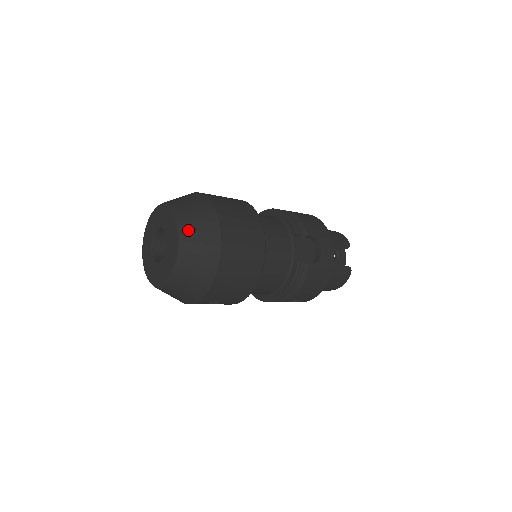
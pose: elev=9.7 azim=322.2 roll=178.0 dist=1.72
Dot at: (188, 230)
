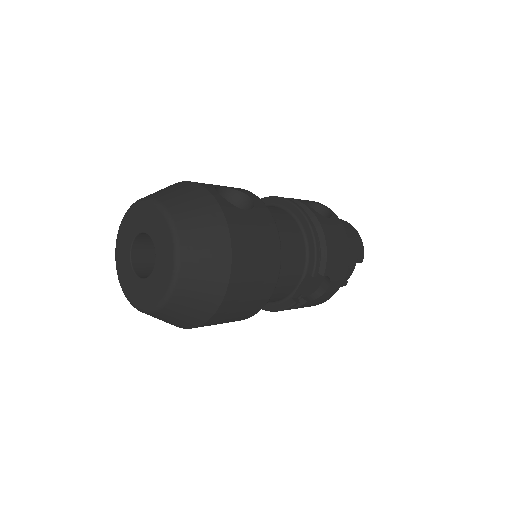
Dot at: (185, 286)
